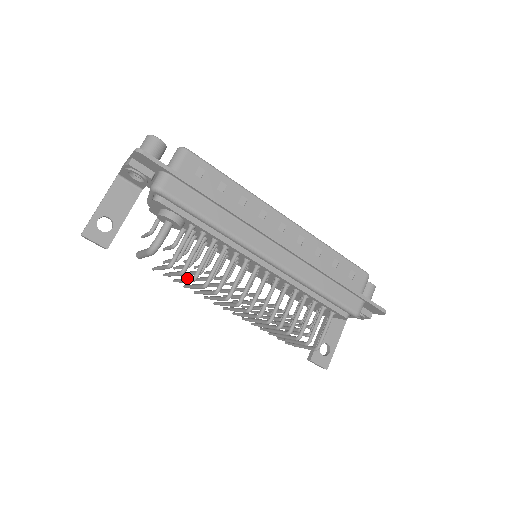
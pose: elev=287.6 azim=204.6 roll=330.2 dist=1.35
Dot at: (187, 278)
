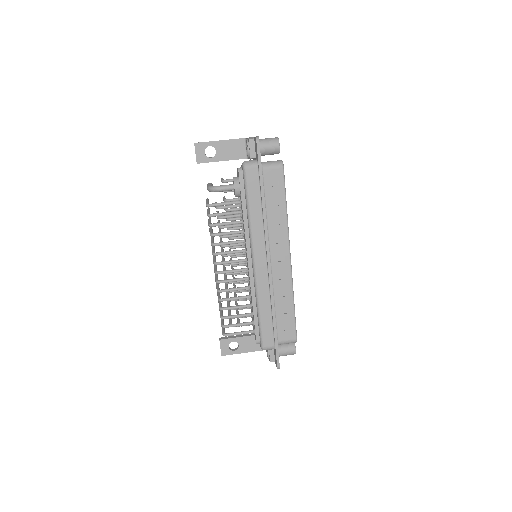
Dot at: (210, 221)
